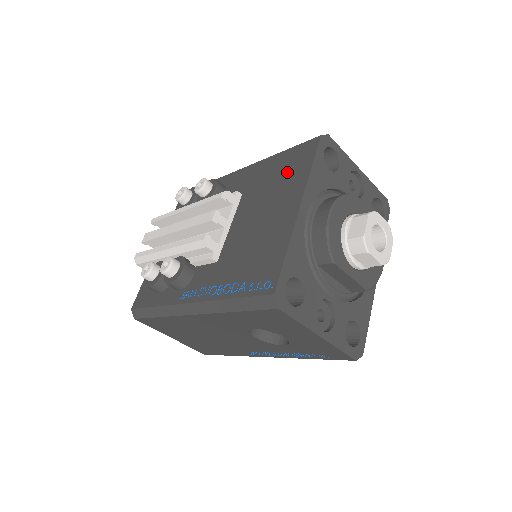
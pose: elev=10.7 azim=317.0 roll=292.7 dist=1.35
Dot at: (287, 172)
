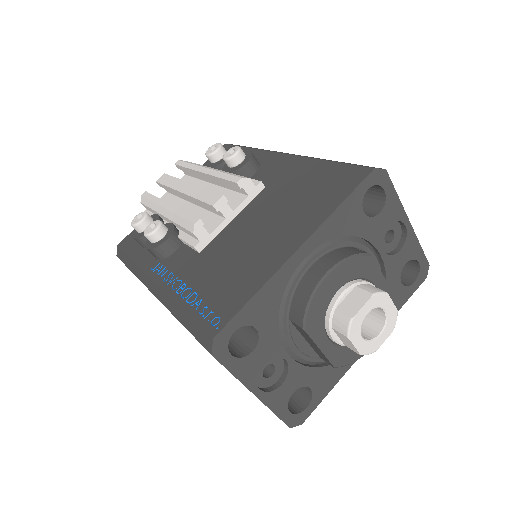
Dot at: (316, 192)
